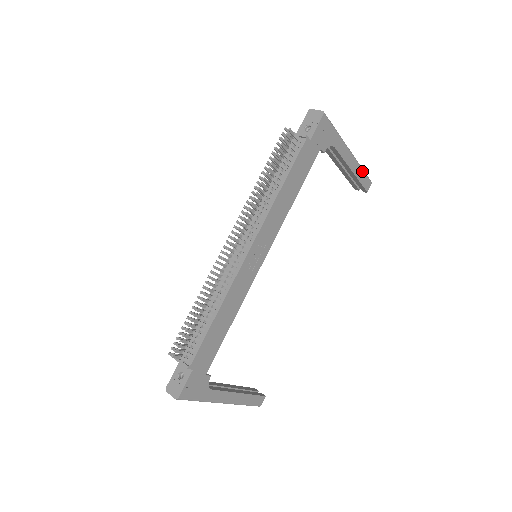
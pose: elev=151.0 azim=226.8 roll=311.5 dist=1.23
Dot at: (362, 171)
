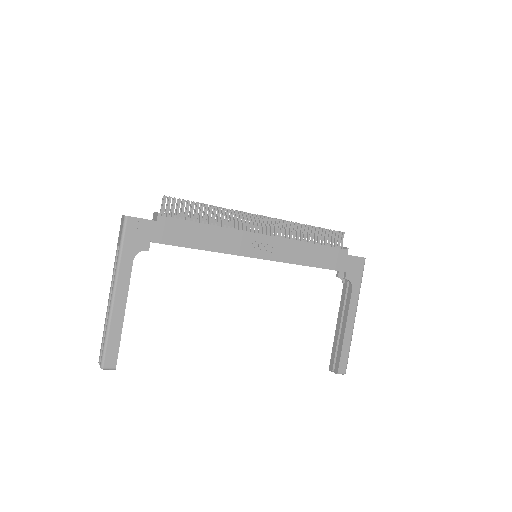
Dot at: (349, 347)
